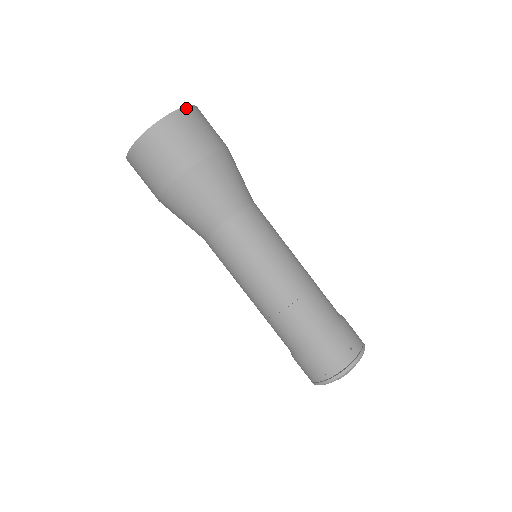
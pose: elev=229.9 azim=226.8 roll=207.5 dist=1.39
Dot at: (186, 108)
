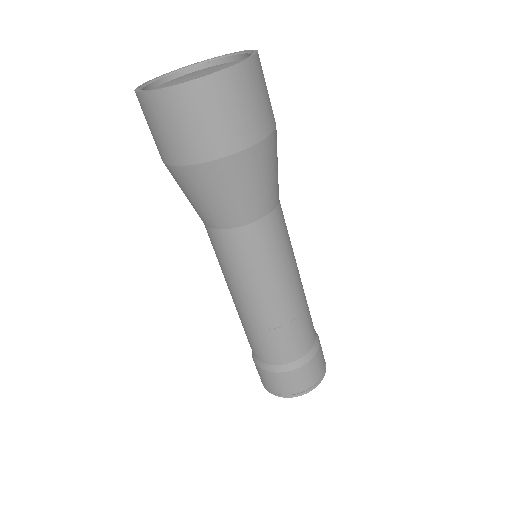
Dot at: (254, 59)
